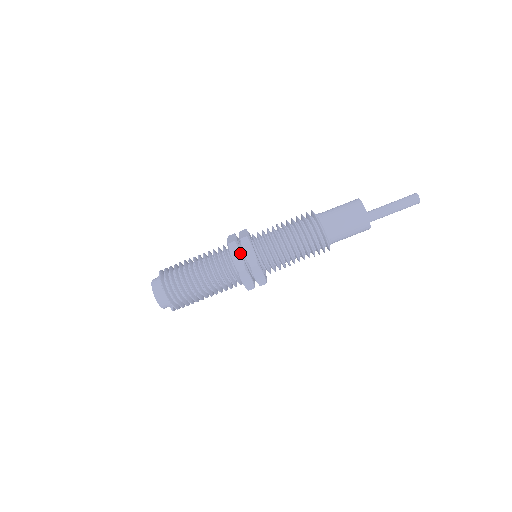
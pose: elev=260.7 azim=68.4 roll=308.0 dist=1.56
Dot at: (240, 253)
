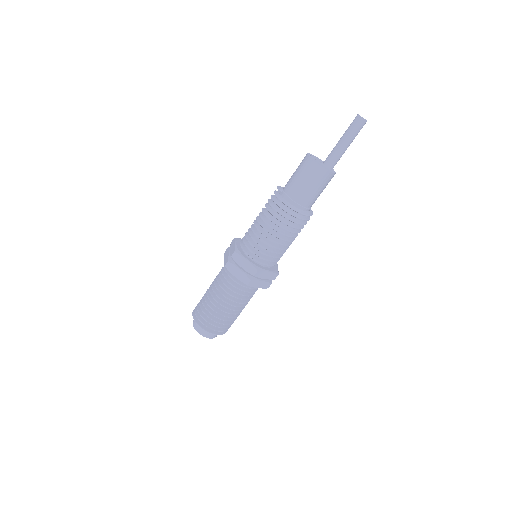
Dot at: (261, 281)
